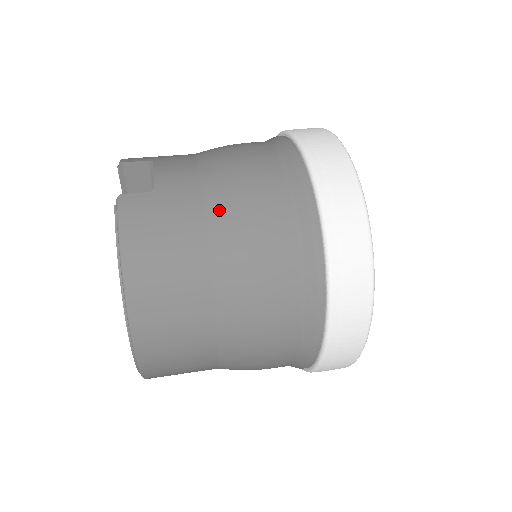
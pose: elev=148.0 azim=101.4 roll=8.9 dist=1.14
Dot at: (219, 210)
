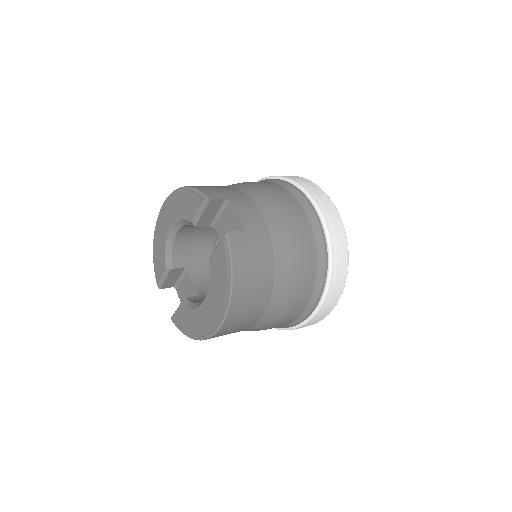
Dot at: (280, 245)
